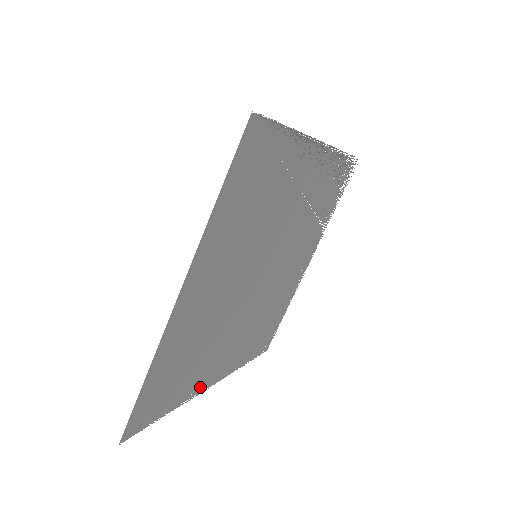
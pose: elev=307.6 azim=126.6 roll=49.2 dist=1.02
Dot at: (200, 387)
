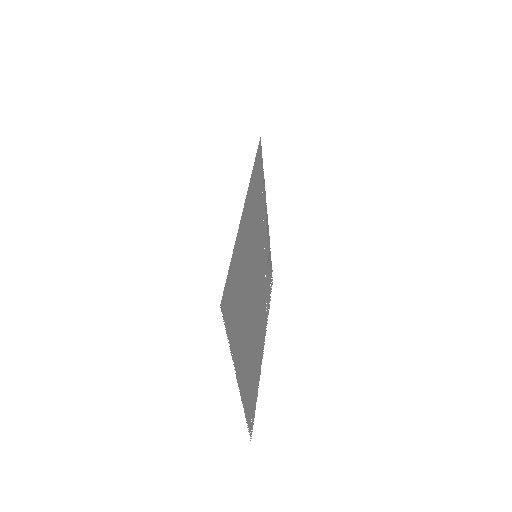
Dot at: occluded
